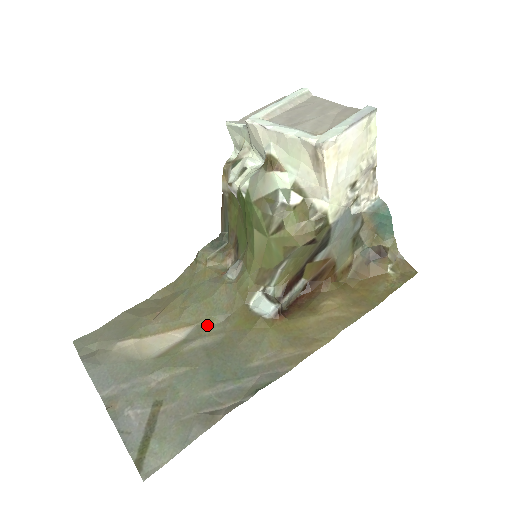
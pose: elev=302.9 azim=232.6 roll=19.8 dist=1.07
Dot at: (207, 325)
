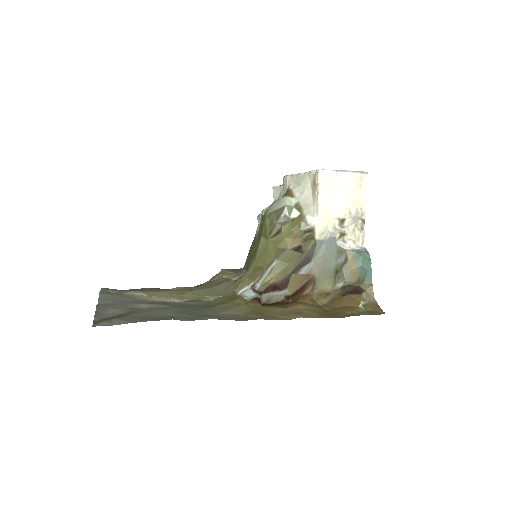
Dot at: (200, 300)
